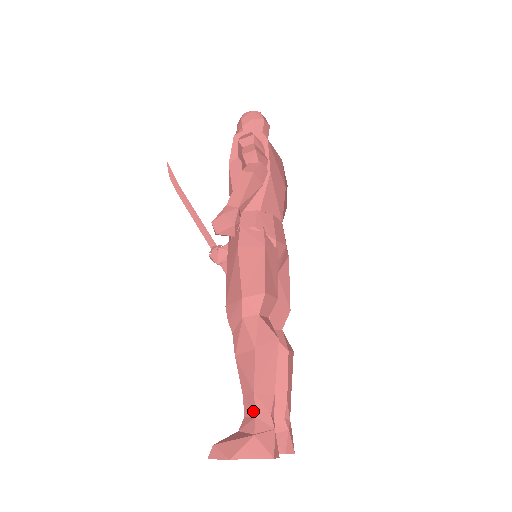
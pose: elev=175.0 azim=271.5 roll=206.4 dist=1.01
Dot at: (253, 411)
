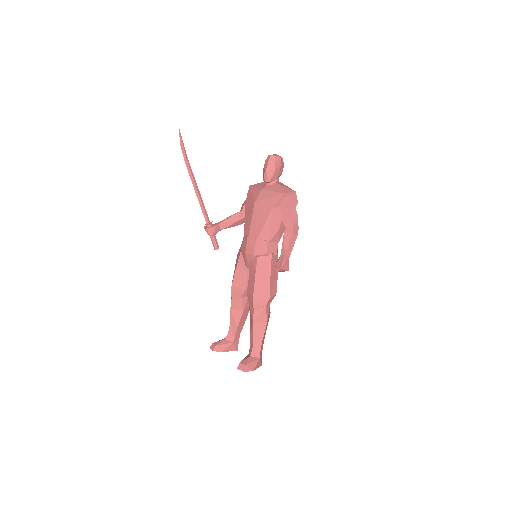
Dot at: (260, 348)
